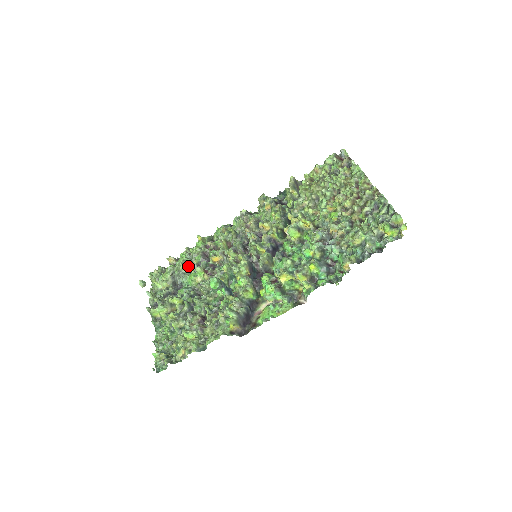
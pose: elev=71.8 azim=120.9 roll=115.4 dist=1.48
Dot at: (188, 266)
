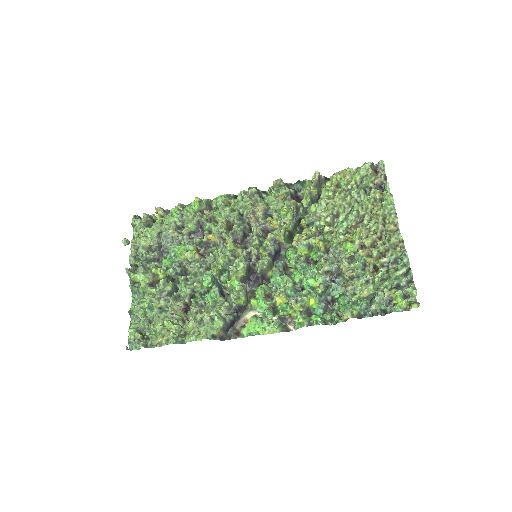
Dot at: (179, 232)
